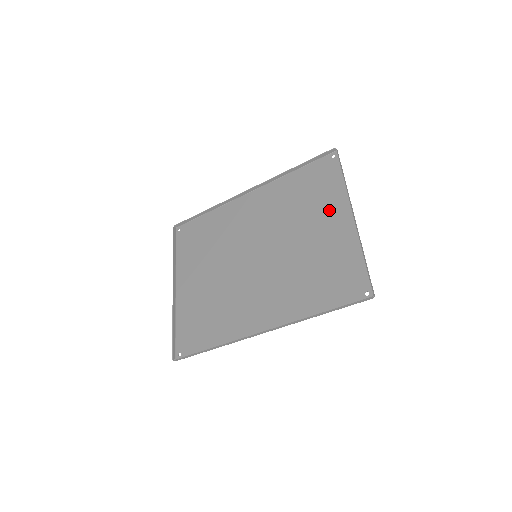
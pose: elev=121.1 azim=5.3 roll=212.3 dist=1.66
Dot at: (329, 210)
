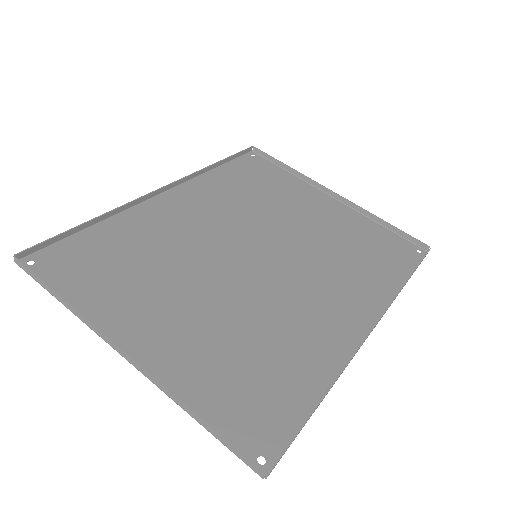
Dot at: (302, 196)
